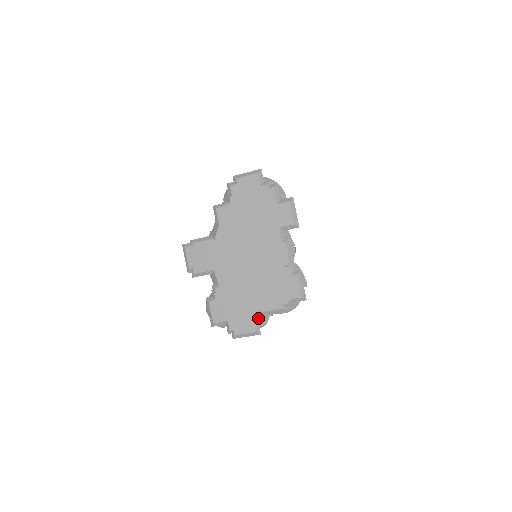
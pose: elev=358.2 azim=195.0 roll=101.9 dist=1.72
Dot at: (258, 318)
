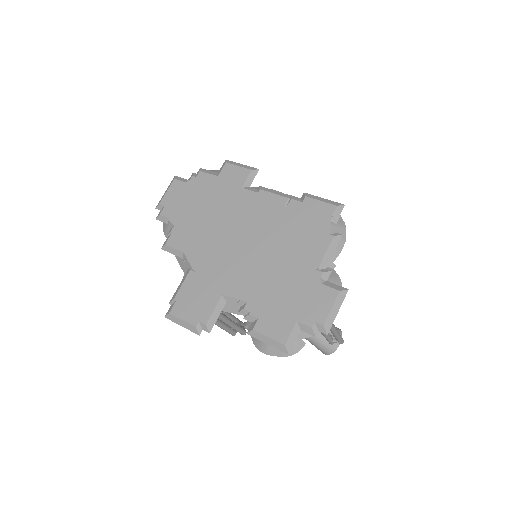
Dot at: (323, 277)
